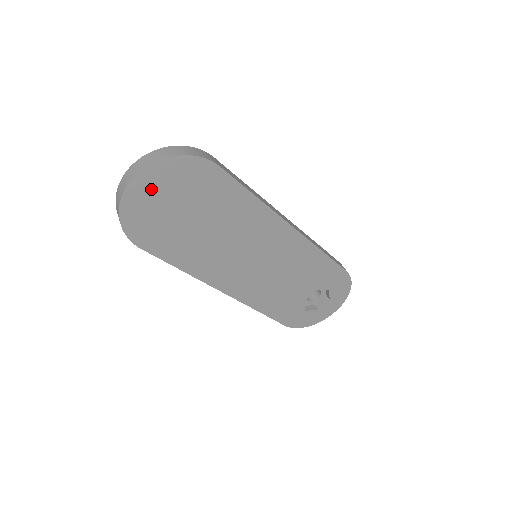
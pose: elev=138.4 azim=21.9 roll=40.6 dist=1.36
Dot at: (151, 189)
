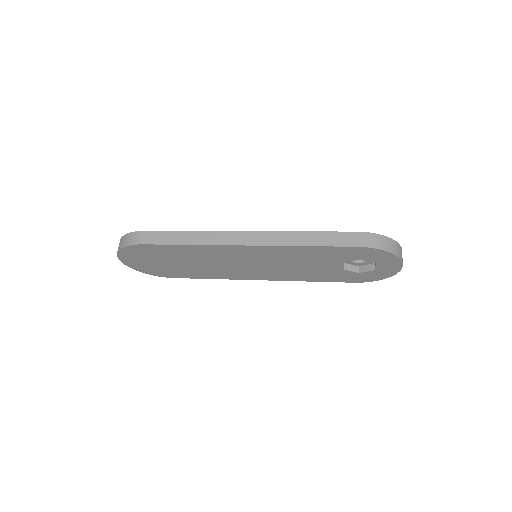
Dot at: (135, 262)
